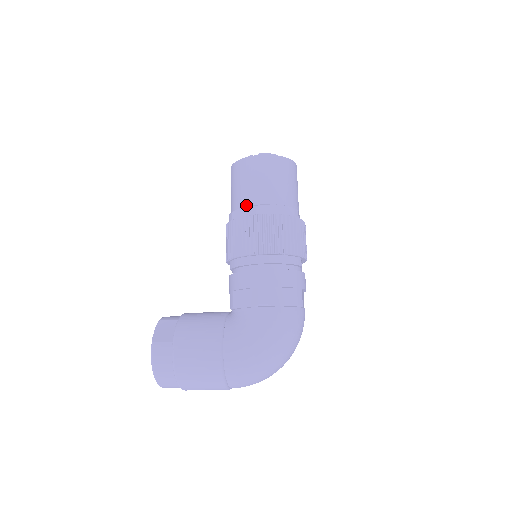
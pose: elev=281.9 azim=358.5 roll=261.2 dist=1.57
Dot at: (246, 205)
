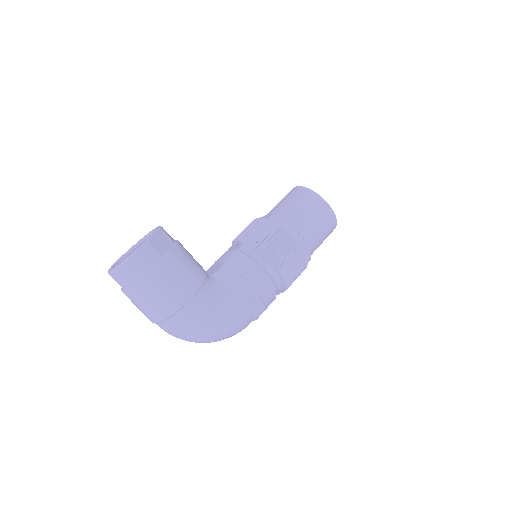
Dot at: (293, 225)
